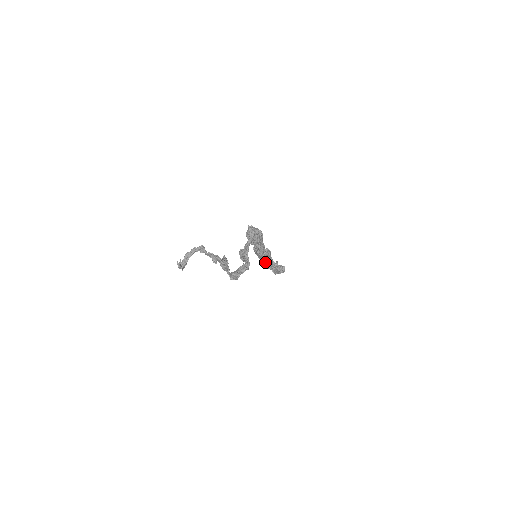
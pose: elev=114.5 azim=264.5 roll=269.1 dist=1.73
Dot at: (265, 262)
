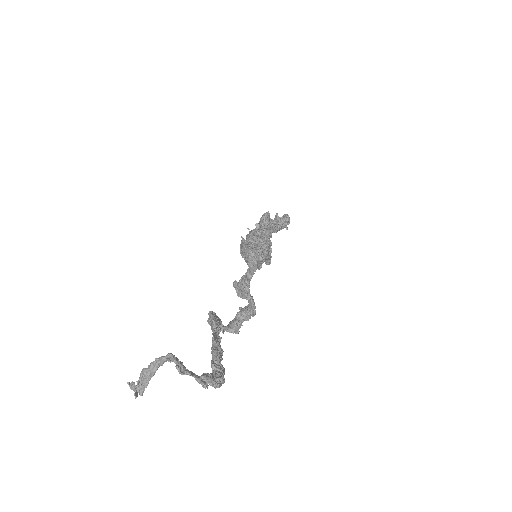
Dot at: occluded
